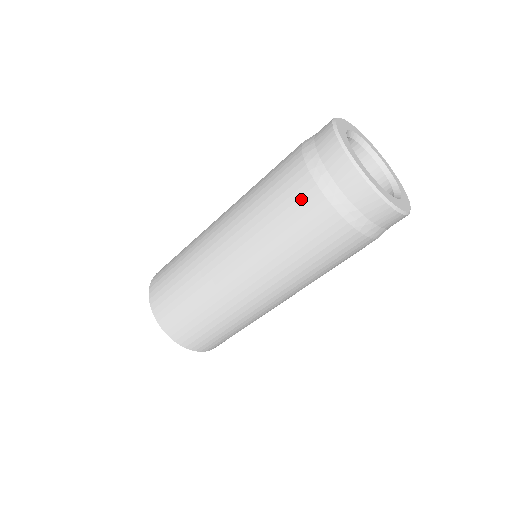
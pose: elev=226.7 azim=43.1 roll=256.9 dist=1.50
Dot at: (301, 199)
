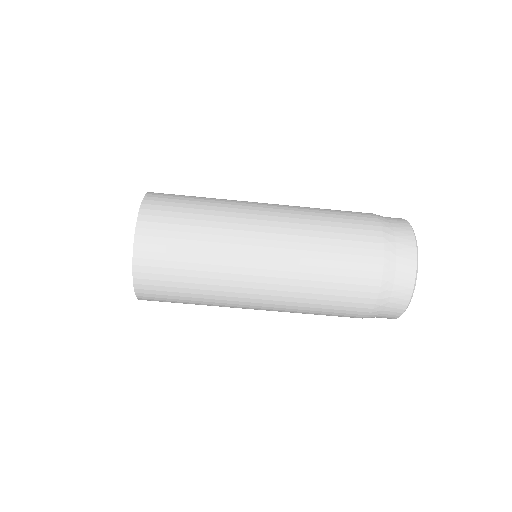
Dot at: (362, 221)
